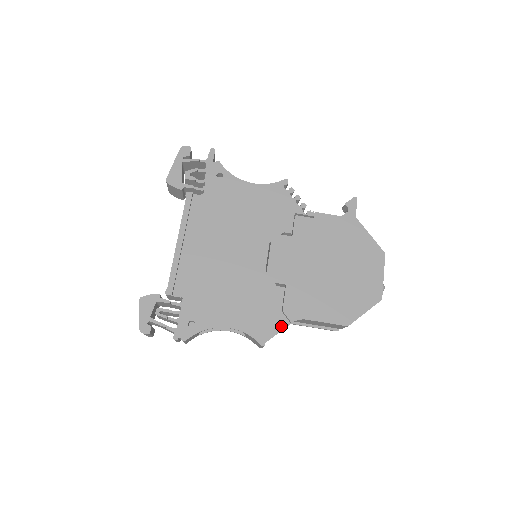
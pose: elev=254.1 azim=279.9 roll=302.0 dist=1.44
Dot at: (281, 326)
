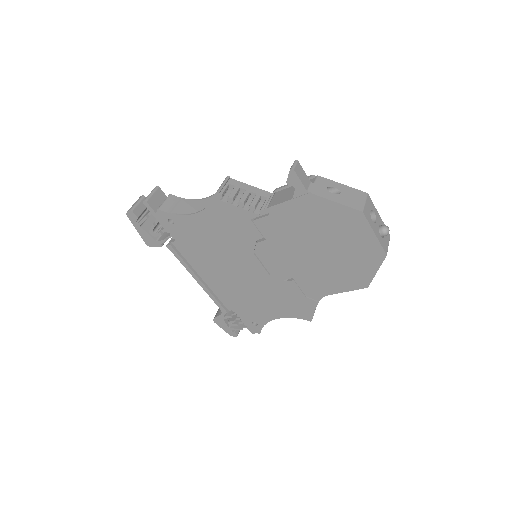
Dot at: (313, 306)
